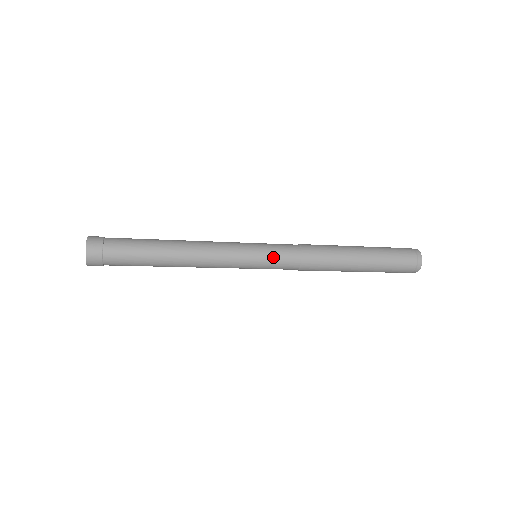
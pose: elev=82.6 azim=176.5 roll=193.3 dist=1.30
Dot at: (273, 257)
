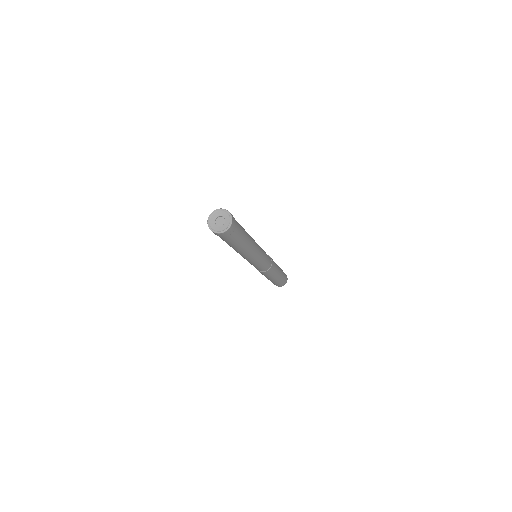
Dot at: occluded
